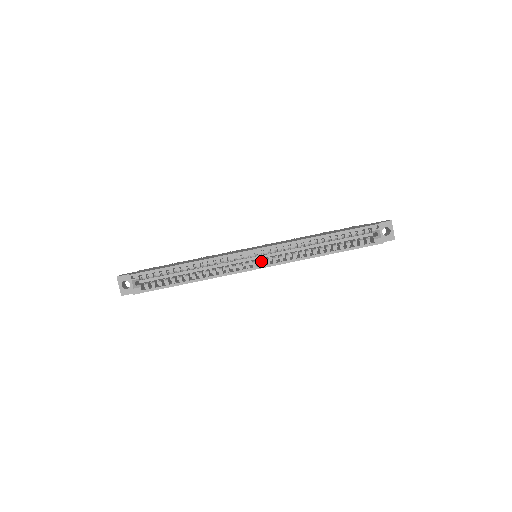
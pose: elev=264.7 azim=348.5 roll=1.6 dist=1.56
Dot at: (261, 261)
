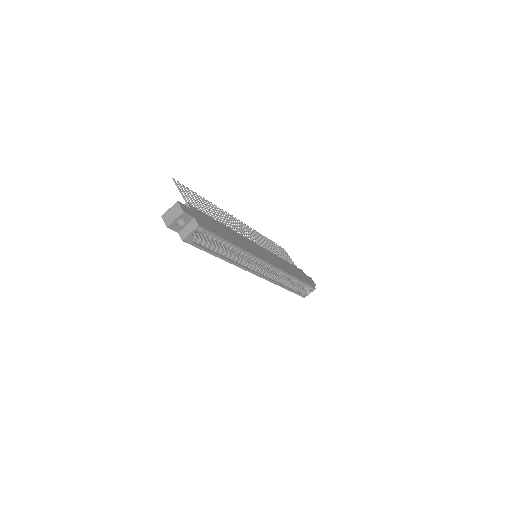
Dot at: (262, 271)
